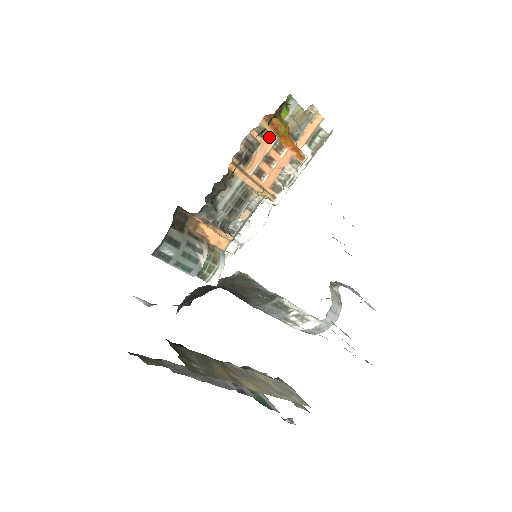
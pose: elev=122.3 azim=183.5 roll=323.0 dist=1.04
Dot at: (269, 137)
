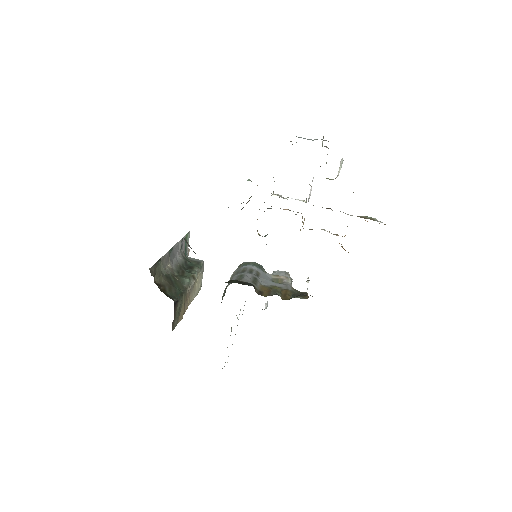
Dot at: occluded
